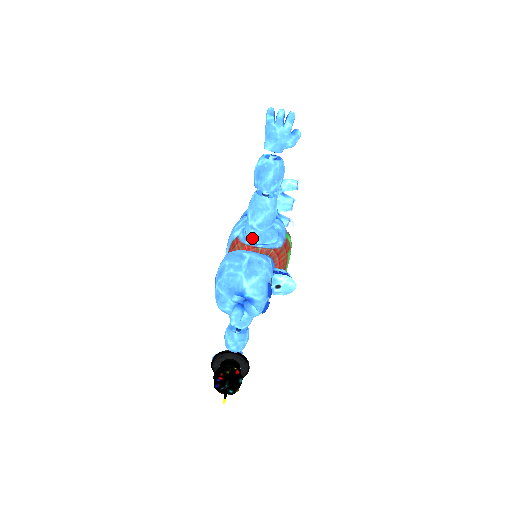
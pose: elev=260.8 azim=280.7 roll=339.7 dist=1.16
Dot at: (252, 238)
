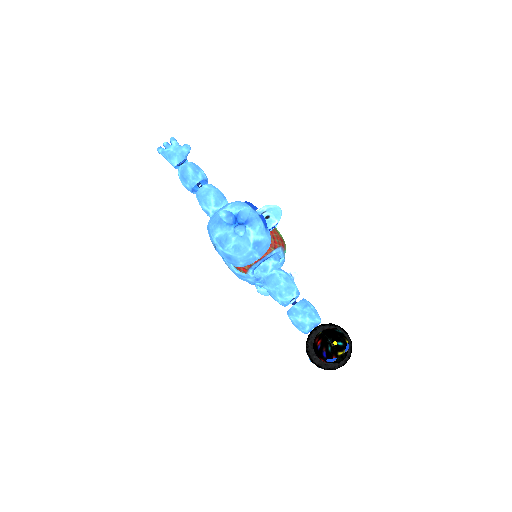
Dot at: occluded
